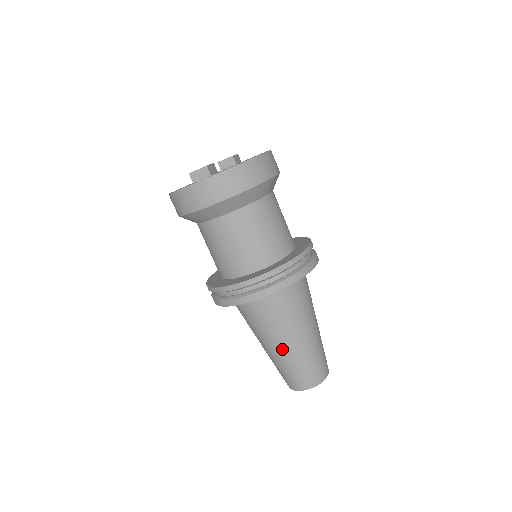
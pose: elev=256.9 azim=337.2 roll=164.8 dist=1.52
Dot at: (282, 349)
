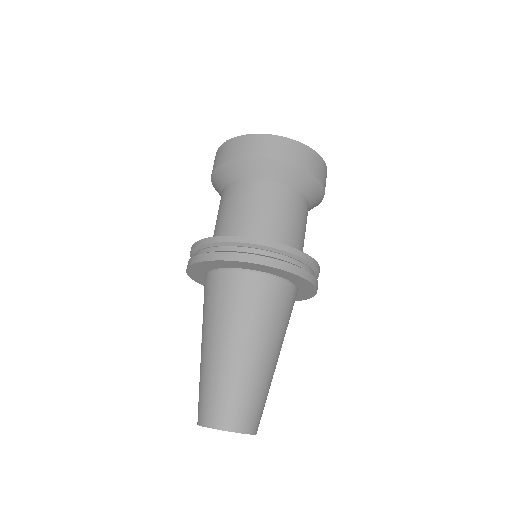
Dot at: (201, 352)
